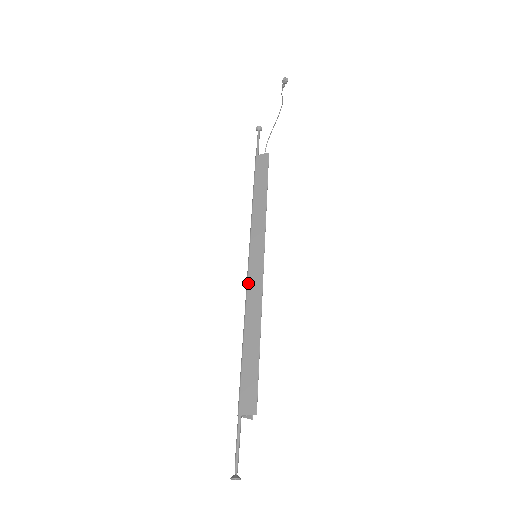
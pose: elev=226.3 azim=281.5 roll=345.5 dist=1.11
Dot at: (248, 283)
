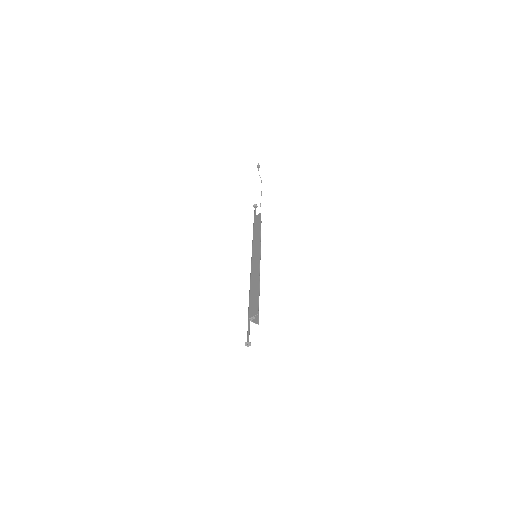
Dot at: (251, 267)
